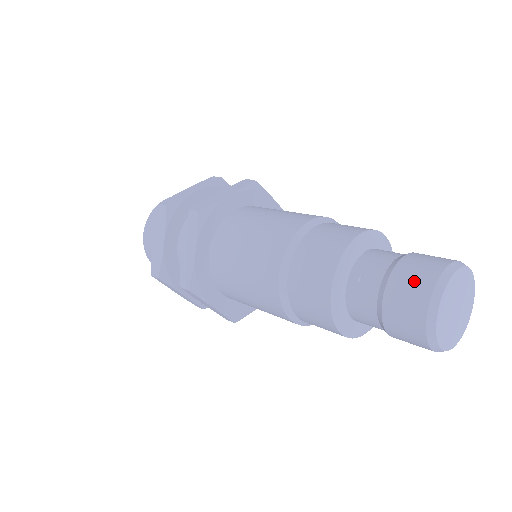
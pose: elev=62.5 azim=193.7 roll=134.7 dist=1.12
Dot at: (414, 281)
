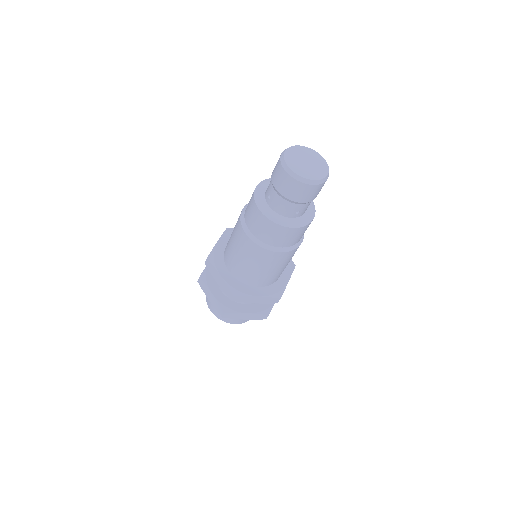
Dot at: (276, 170)
